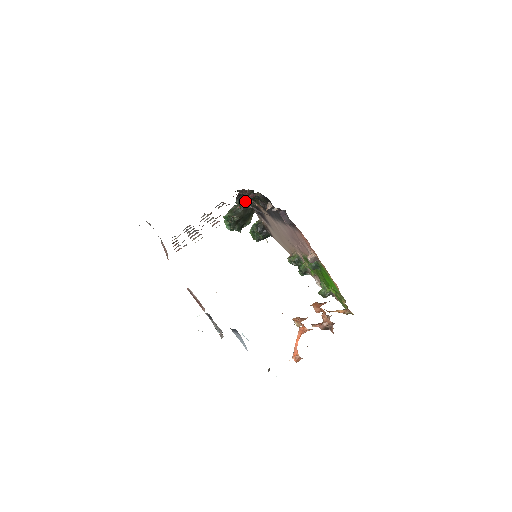
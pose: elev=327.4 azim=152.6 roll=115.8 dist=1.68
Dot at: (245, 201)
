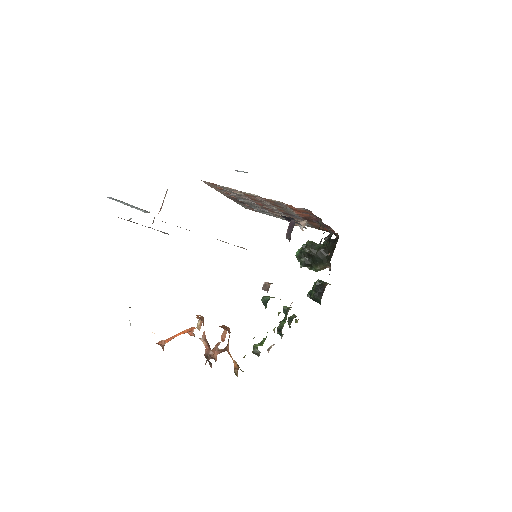
Dot at: (330, 246)
